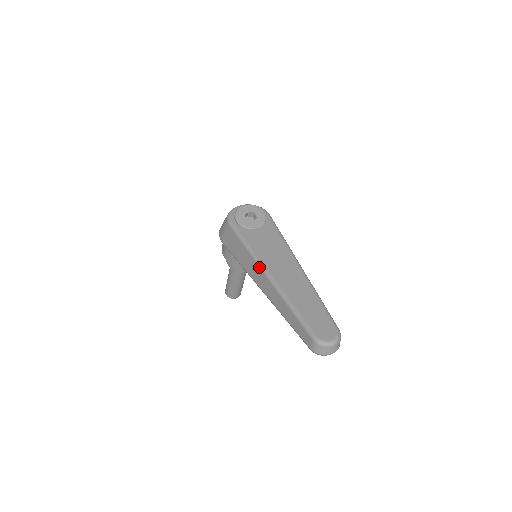
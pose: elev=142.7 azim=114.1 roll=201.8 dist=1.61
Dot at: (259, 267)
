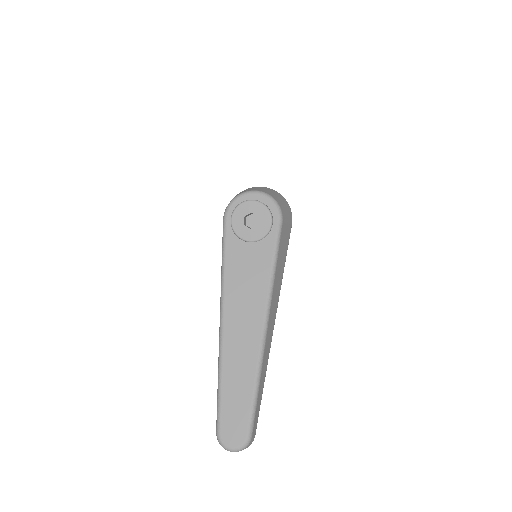
Dot at: (220, 305)
